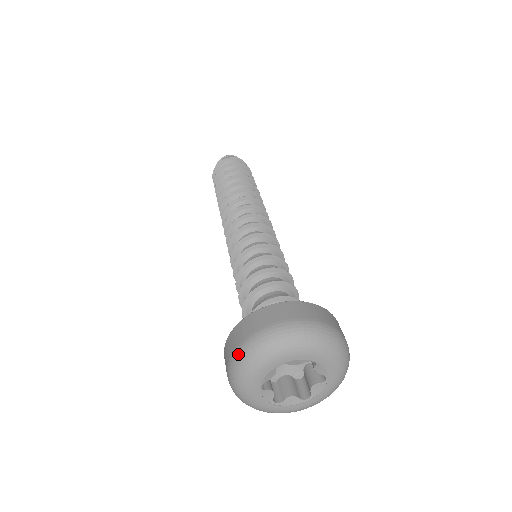
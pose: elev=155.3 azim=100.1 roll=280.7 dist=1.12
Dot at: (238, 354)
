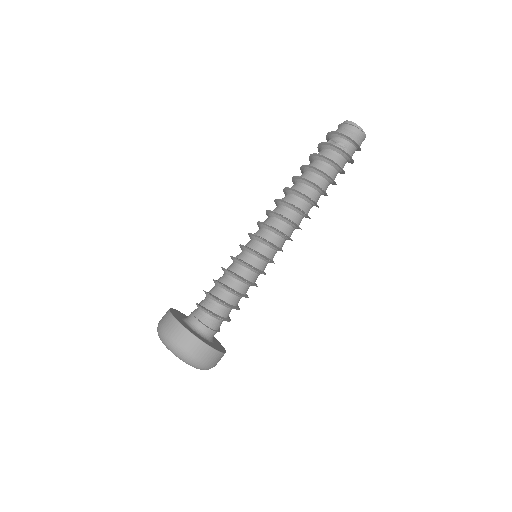
Dot at: occluded
